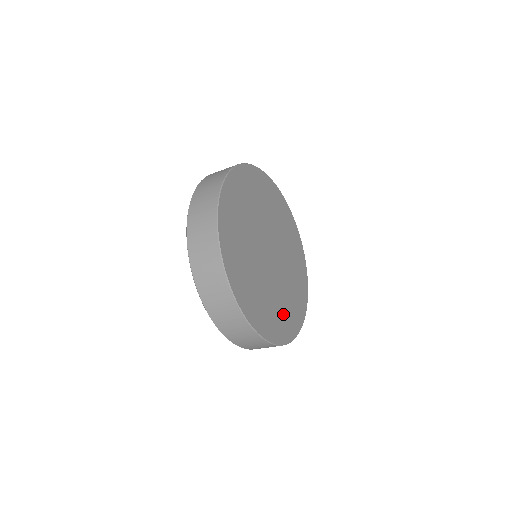
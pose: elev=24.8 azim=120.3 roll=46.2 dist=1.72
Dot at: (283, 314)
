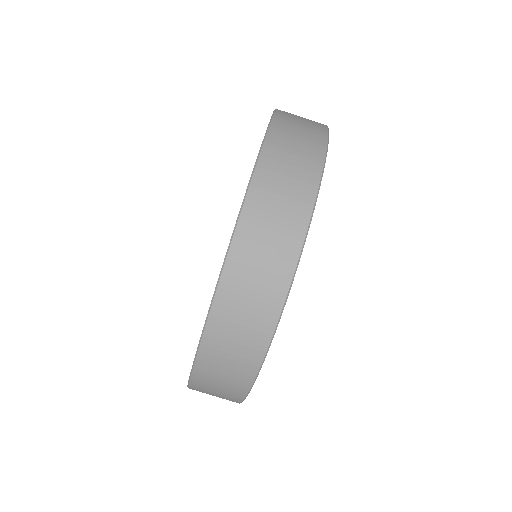
Dot at: occluded
